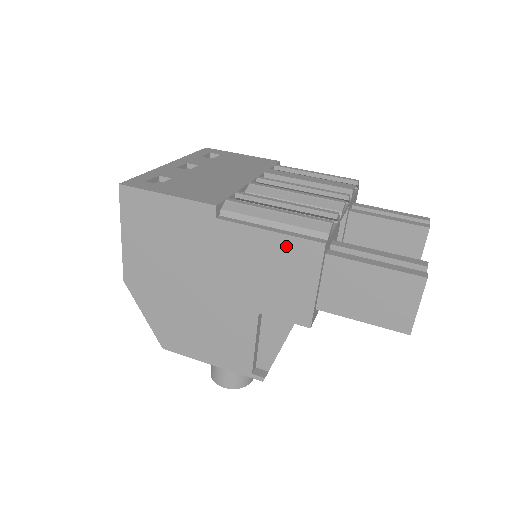
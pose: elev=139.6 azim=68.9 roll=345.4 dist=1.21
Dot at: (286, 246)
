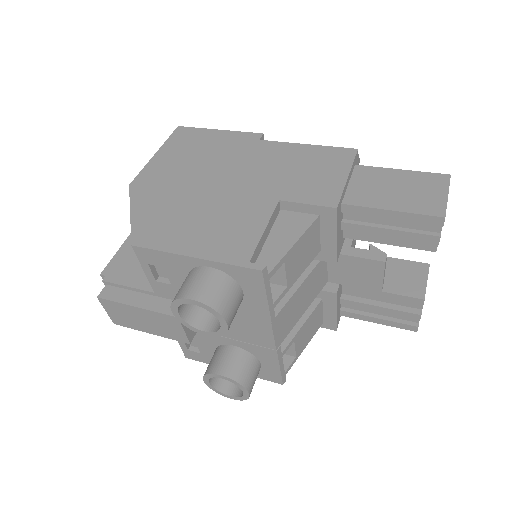
Dot at: (321, 152)
